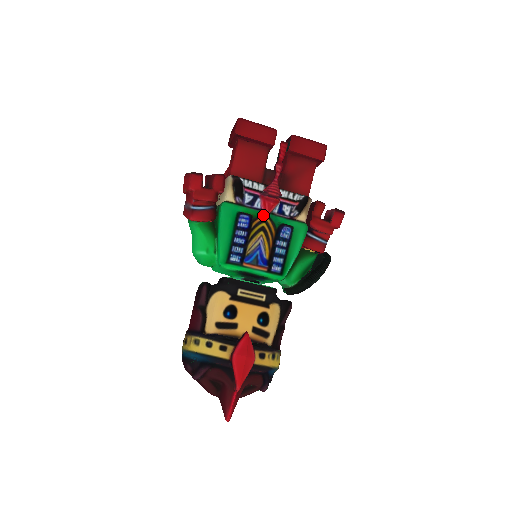
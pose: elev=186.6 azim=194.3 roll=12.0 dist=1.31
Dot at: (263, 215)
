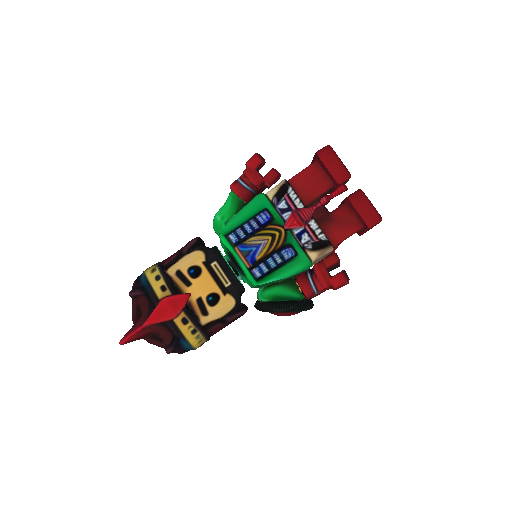
Dot at: (283, 227)
